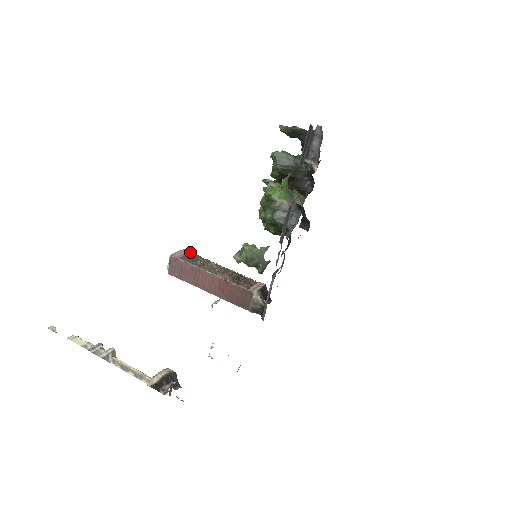
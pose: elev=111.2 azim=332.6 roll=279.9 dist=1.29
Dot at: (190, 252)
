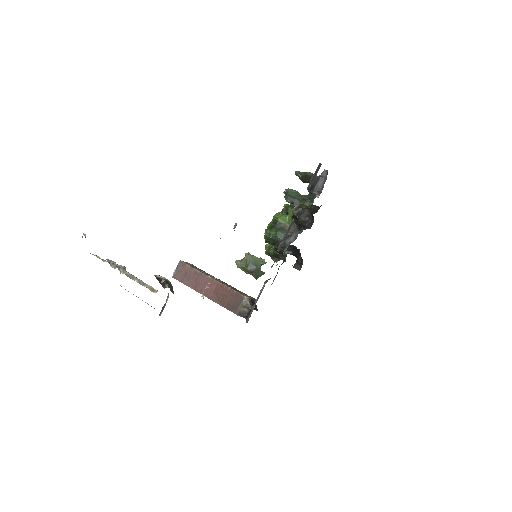
Dot at: occluded
